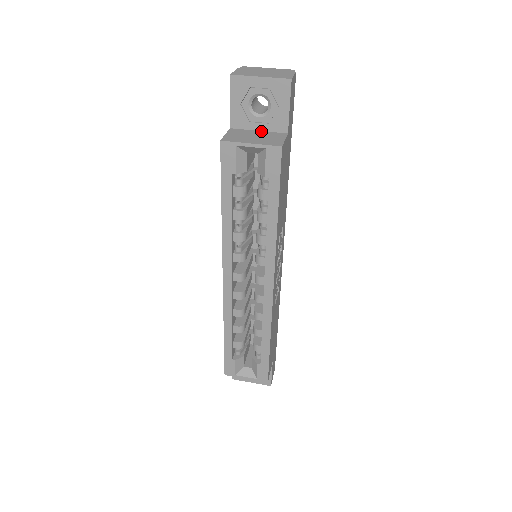
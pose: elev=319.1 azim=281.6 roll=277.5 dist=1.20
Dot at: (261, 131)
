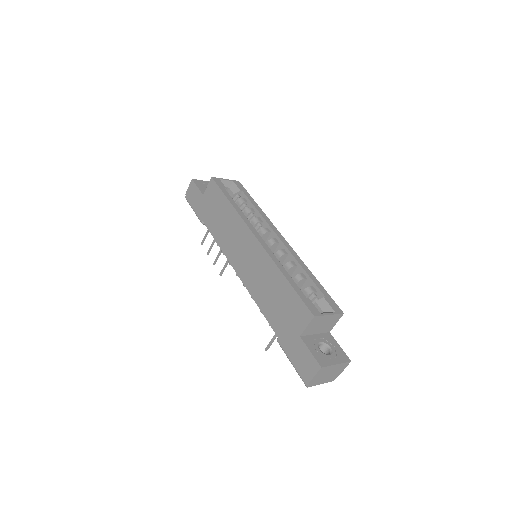
Dot at: occluded
